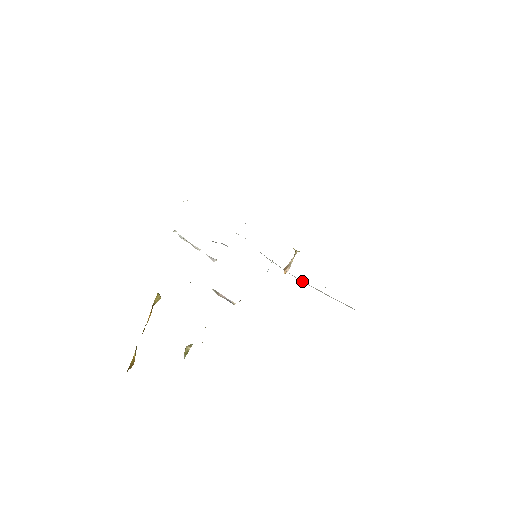
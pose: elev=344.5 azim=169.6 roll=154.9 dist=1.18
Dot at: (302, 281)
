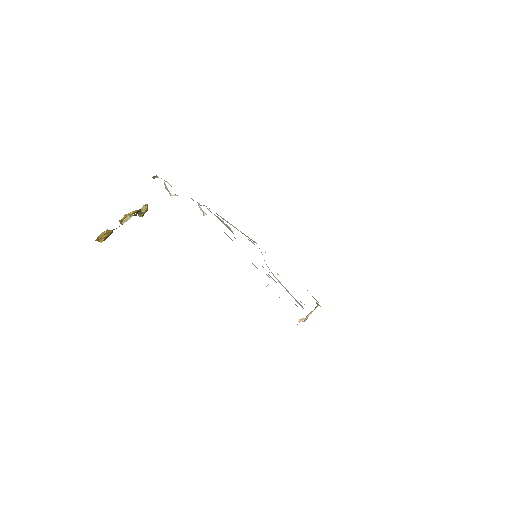
Dot at: (277, 279)
